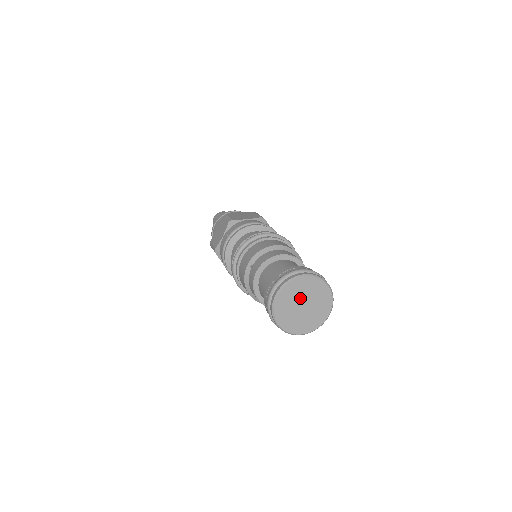
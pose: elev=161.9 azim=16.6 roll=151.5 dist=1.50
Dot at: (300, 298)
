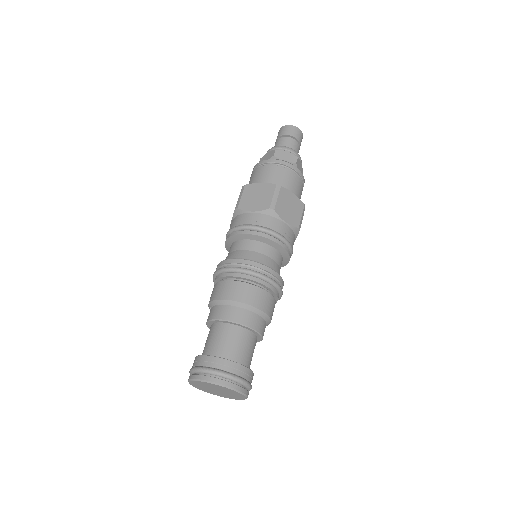
Dot at: (211, 387)
